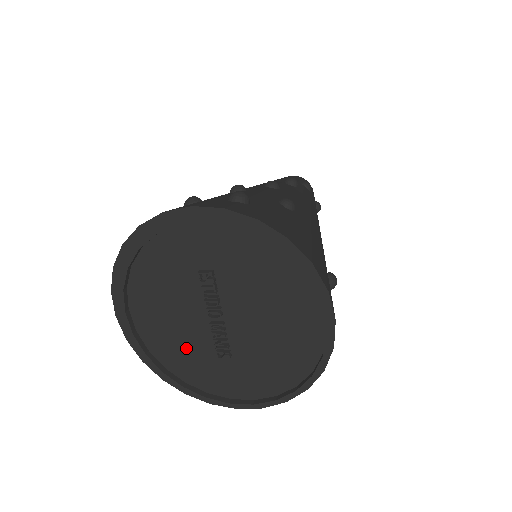
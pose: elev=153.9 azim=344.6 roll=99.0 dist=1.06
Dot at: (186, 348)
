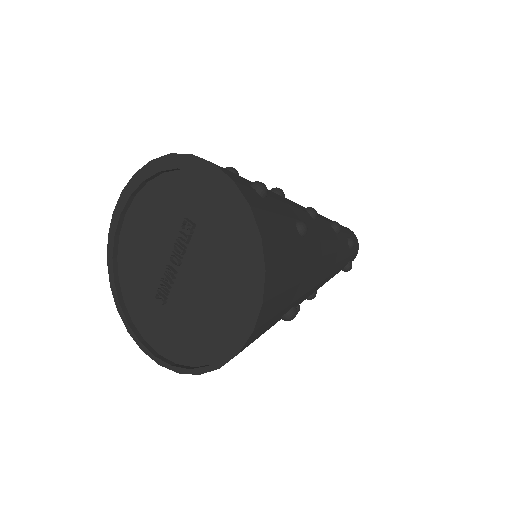
Dot at: (142, 275)
